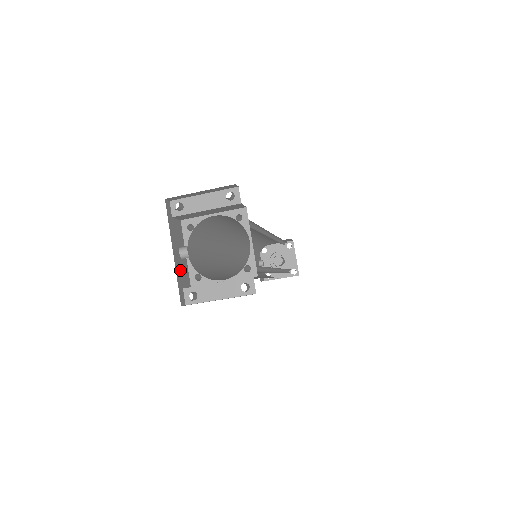
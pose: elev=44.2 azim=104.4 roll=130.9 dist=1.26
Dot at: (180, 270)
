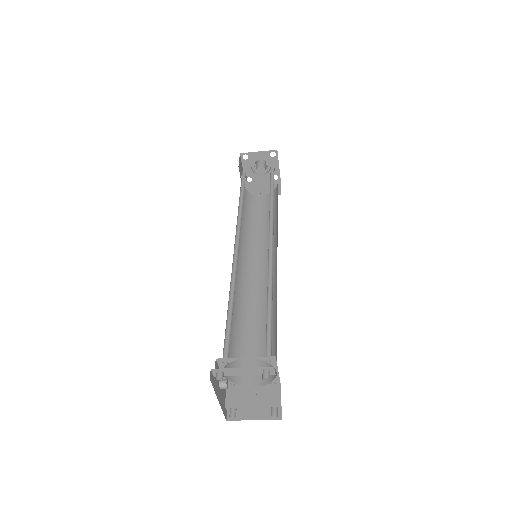
Dot at: (222, 398)
